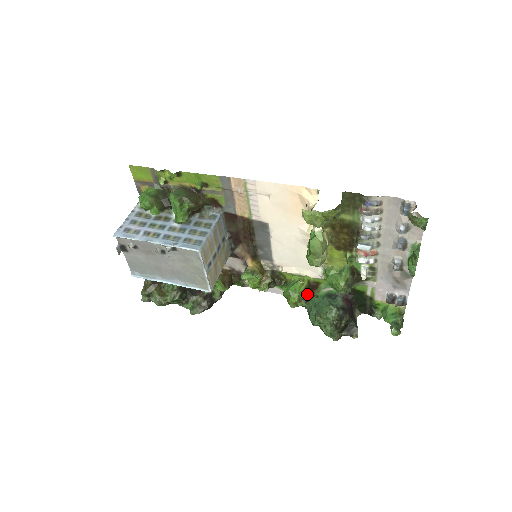
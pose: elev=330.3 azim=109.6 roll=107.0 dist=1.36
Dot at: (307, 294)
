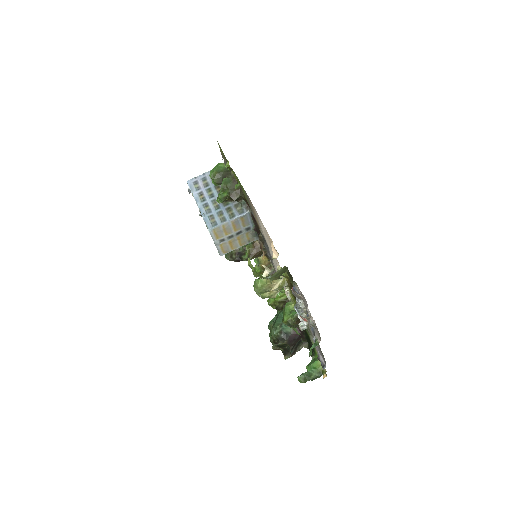
Dot at: (280, 305)
